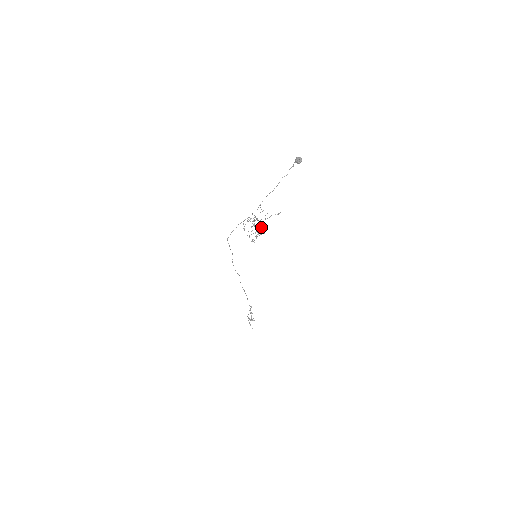
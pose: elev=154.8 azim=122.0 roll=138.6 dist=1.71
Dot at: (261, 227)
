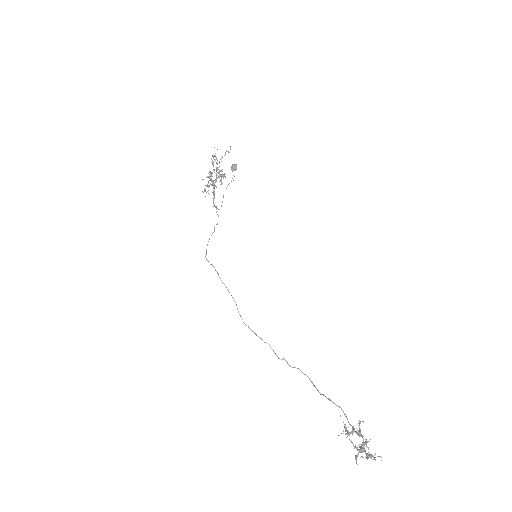
Dot at: (220, 171)
